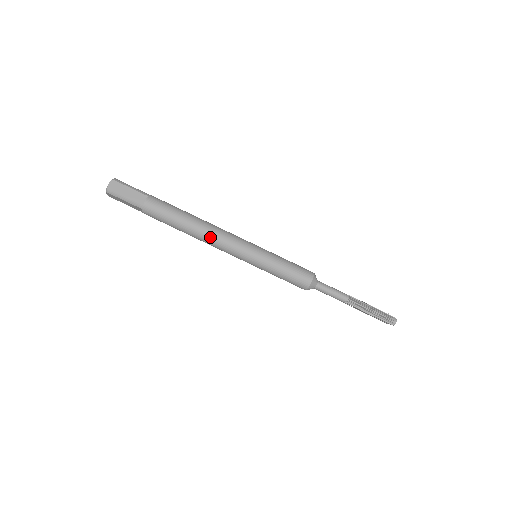
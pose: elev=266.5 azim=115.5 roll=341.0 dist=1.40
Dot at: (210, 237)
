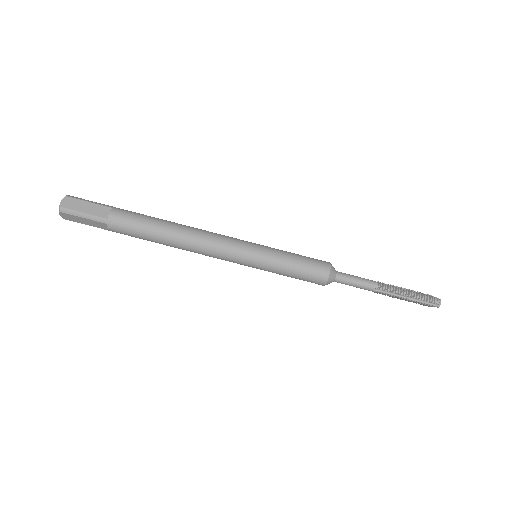
Dot at: (196, 241)
